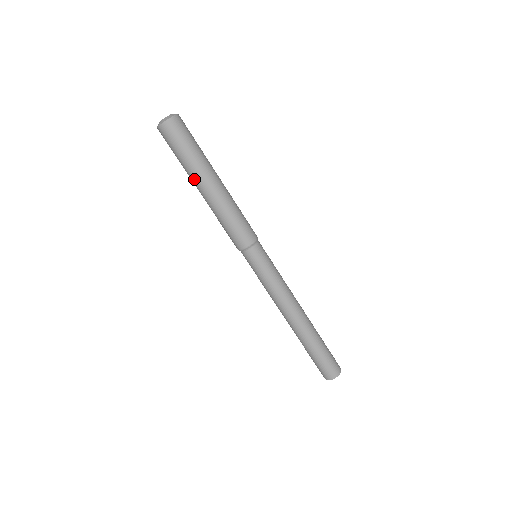
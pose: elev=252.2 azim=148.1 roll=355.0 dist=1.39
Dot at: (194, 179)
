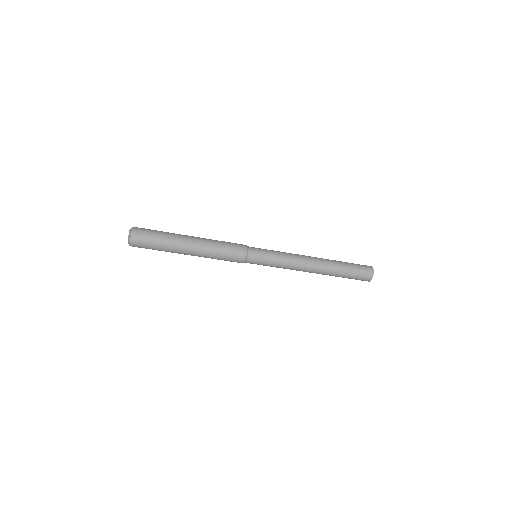
Dot at: occluded
